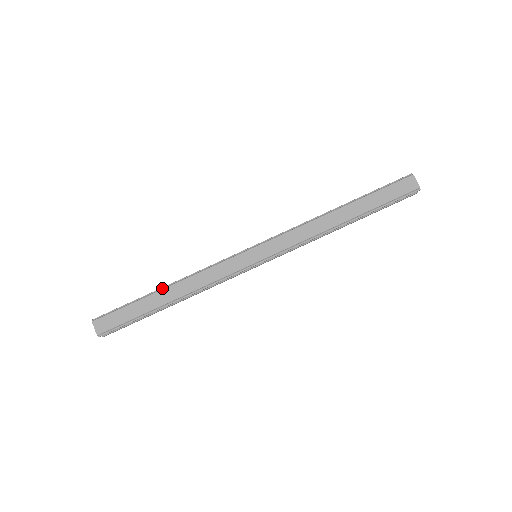
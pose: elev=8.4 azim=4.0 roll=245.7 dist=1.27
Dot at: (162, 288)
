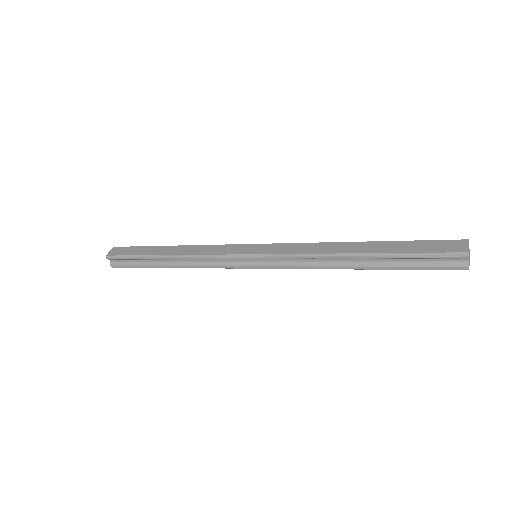
Dot at: (171, 246)
